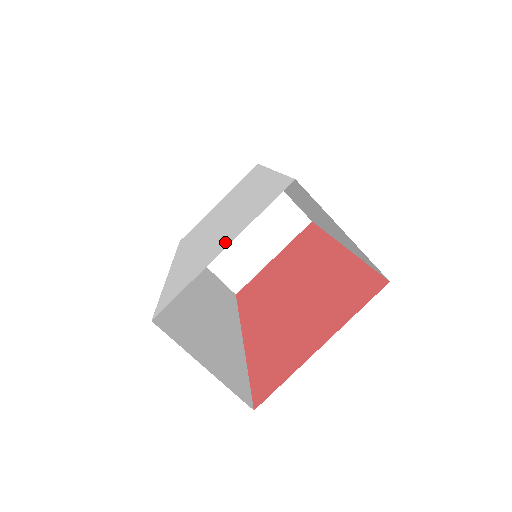
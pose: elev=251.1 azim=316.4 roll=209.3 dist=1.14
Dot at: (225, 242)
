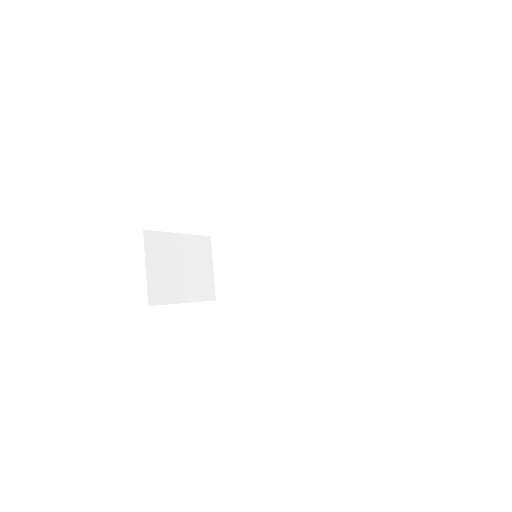
Dot at: occluded
